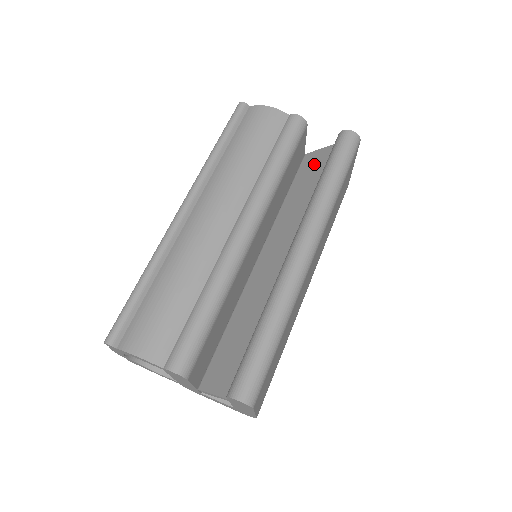
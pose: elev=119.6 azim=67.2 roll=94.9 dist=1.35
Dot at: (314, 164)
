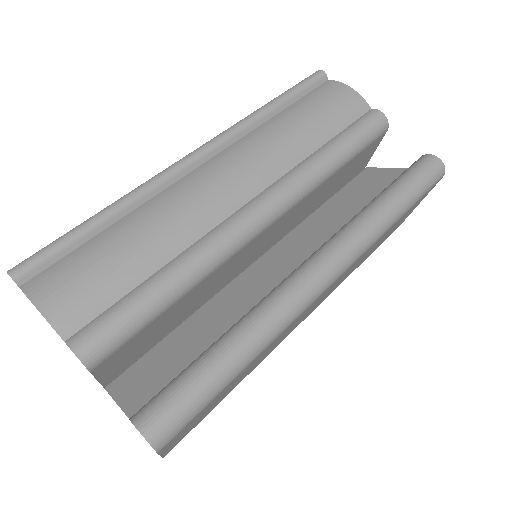
Dot at: (373, 181)
